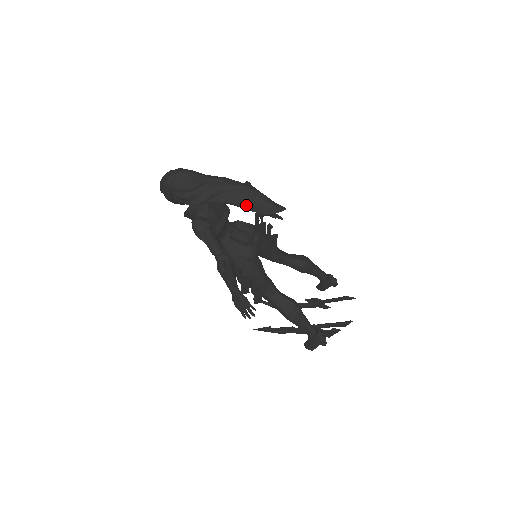
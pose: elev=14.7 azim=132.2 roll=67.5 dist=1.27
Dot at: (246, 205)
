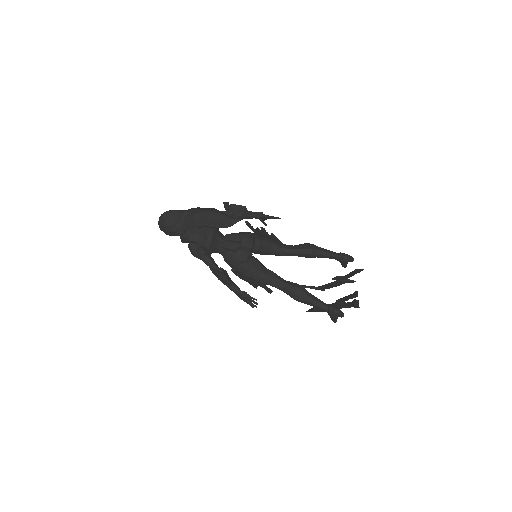
Dot at: (212, 225)
